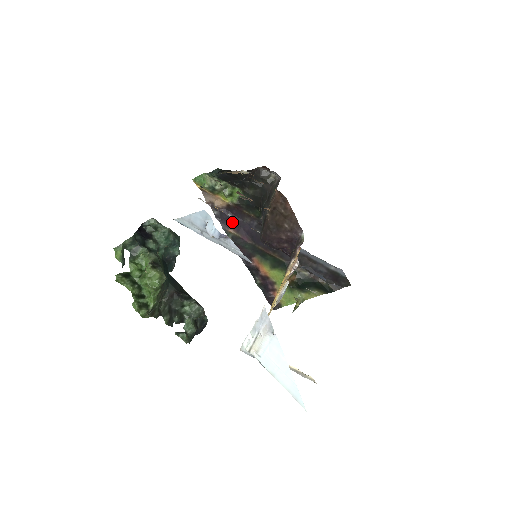
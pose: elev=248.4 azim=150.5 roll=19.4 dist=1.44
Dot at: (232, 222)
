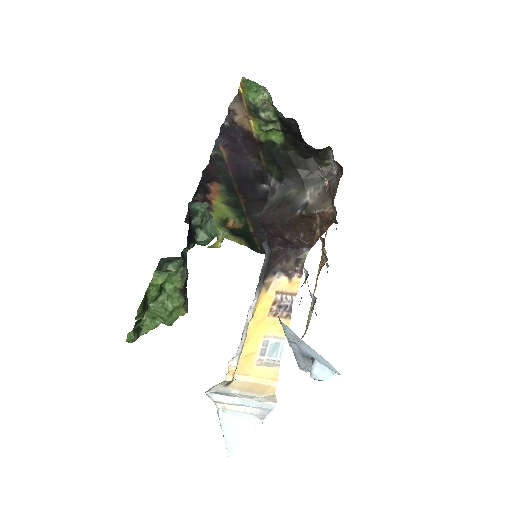
Dot at: (233, 145)
